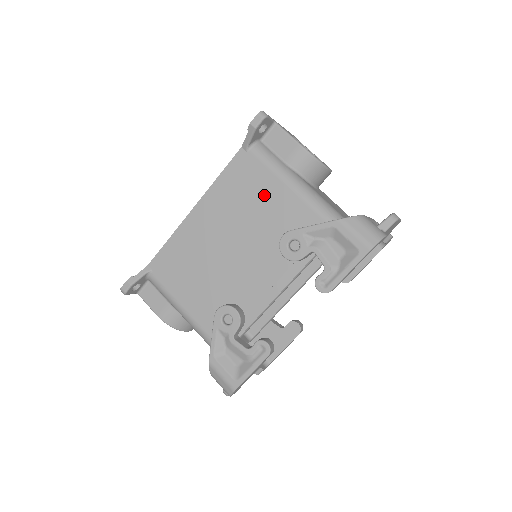
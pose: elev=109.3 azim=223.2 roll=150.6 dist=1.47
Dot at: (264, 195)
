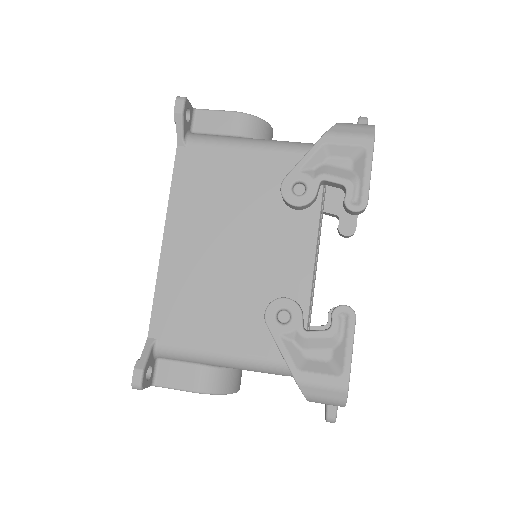
Dot at: (231, 172)
